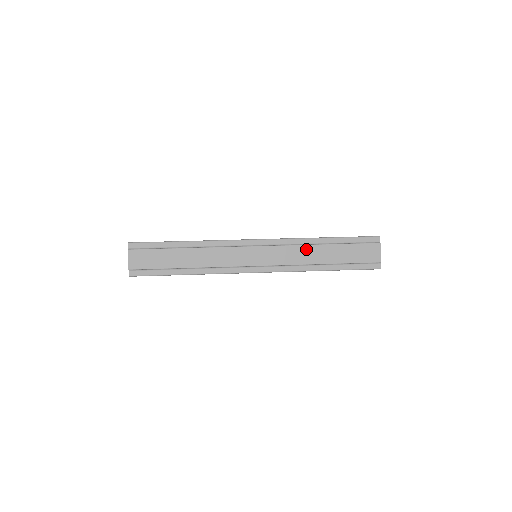
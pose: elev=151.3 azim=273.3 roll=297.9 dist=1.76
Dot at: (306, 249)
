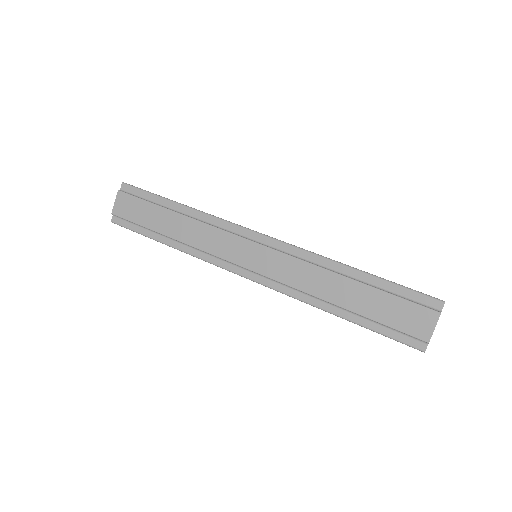
Dot at: (321, 274)
